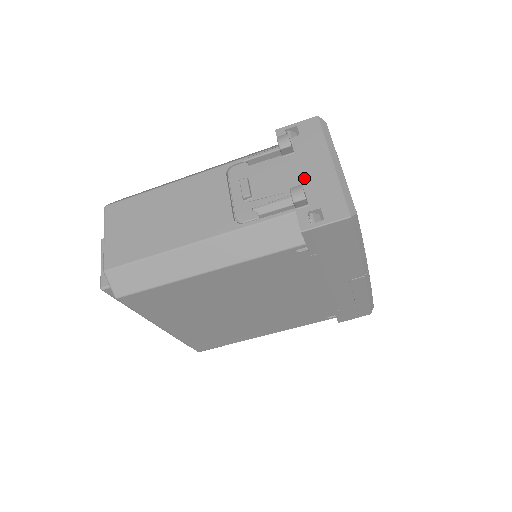
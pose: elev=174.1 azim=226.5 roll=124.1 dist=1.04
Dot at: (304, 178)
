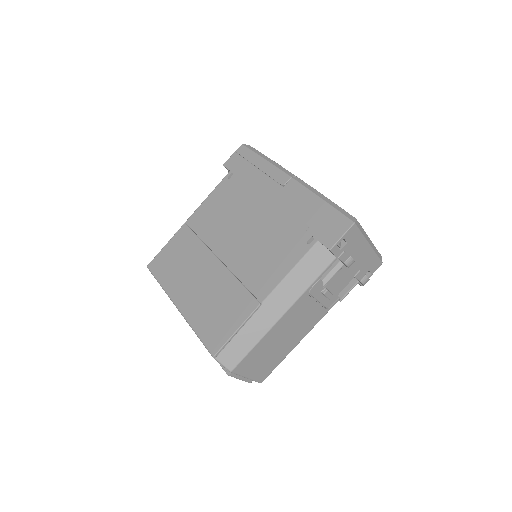
Dot at: (357, 264)
